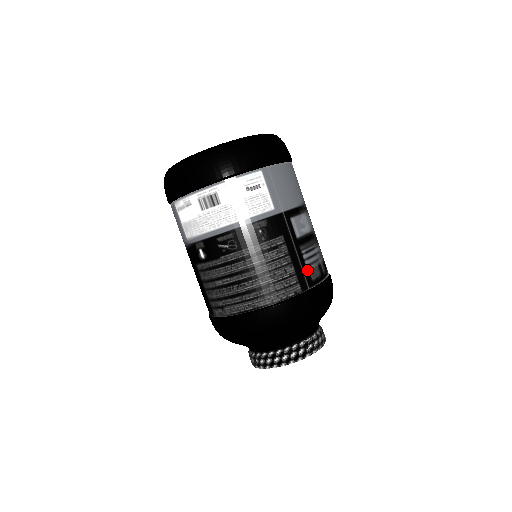
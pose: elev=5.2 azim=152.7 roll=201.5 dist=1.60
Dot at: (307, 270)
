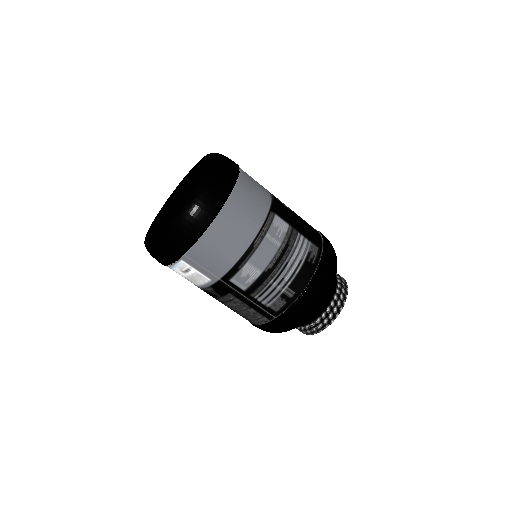
Dot at: (267, 307)
